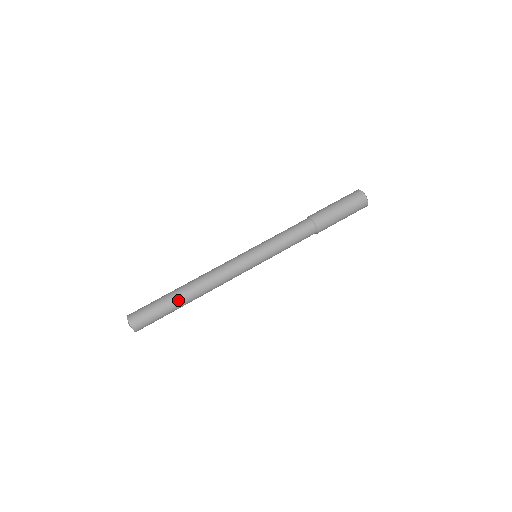
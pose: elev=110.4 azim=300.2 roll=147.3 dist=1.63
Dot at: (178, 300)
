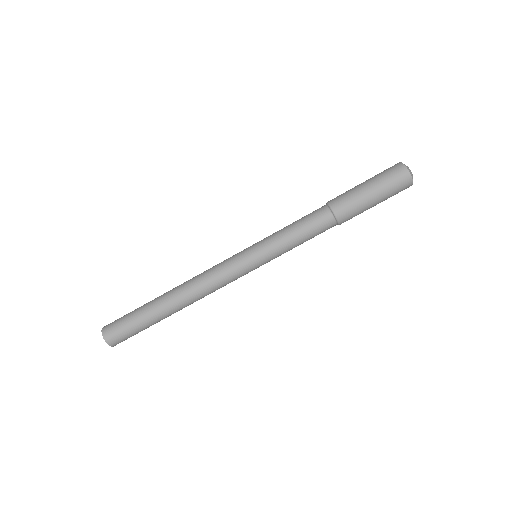
Dot at: occluded
